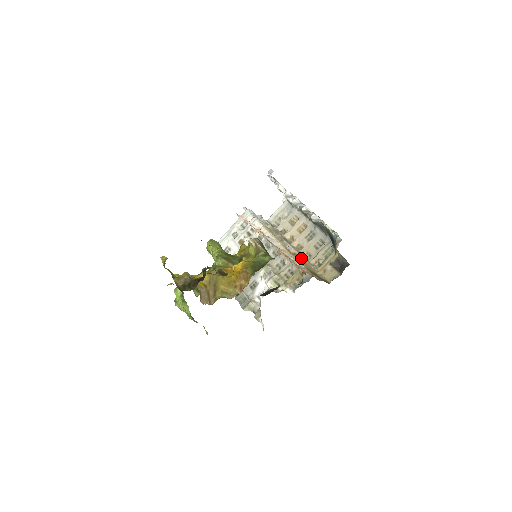
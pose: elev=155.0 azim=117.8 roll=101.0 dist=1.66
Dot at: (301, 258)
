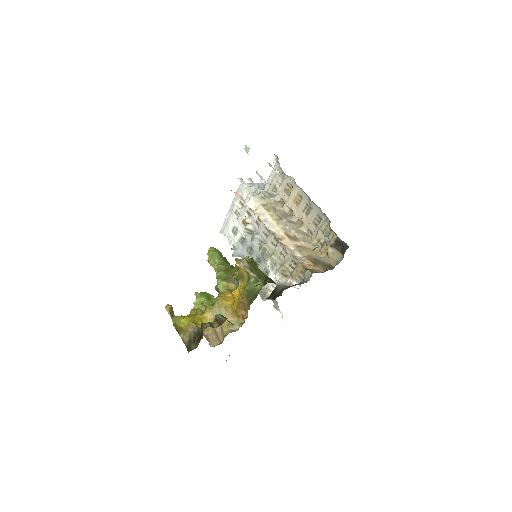
Dot at: (301, 242)
